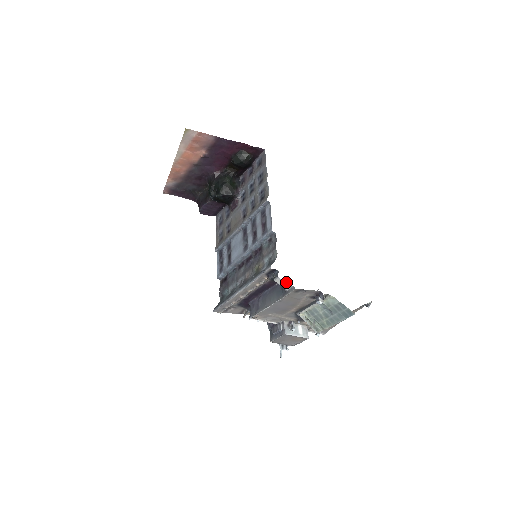
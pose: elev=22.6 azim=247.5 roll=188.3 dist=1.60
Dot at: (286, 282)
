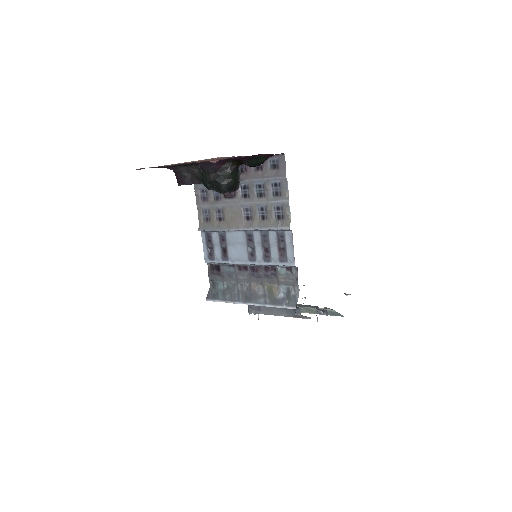
Dot at: (306, 316)
